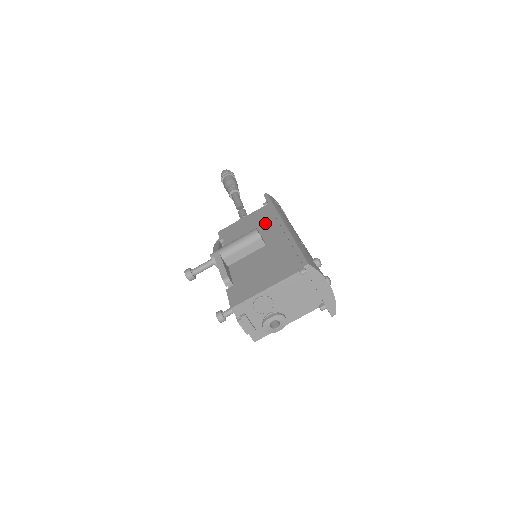
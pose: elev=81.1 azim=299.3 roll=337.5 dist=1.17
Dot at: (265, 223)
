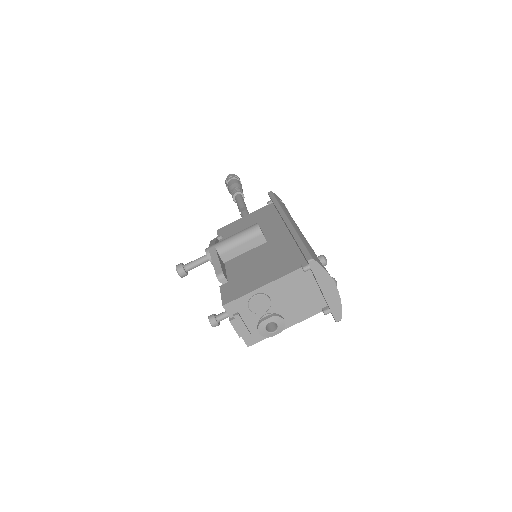
Dot at: (268, 220)
